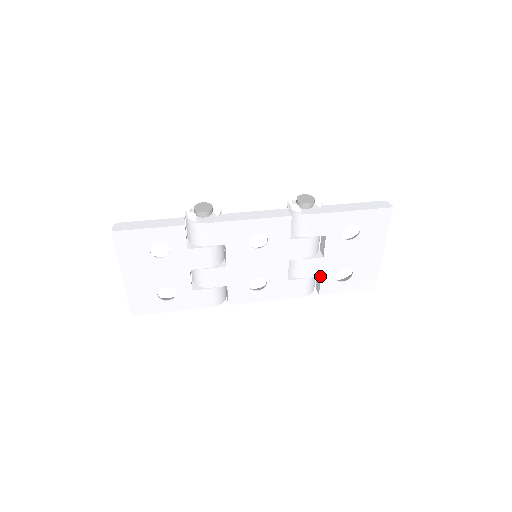
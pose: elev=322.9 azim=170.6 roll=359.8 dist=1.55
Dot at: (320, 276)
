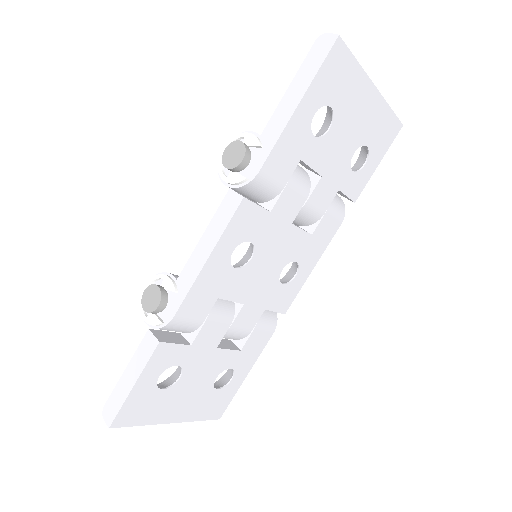
Dot at: (337, 190)
